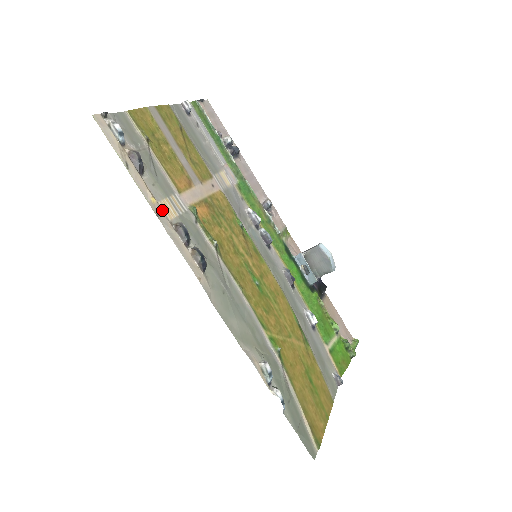
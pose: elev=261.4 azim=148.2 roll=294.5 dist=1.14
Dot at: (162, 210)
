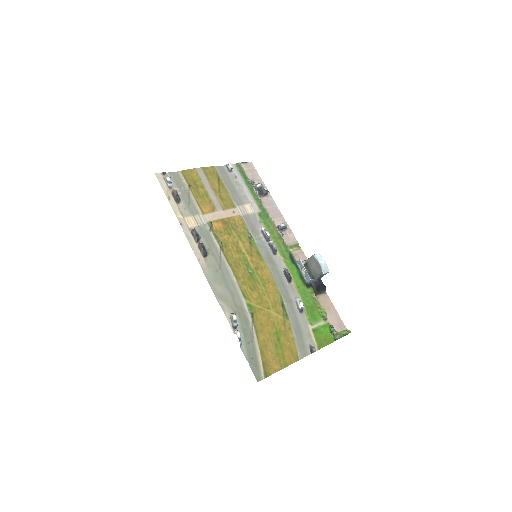
Dot at: (186, 222)
